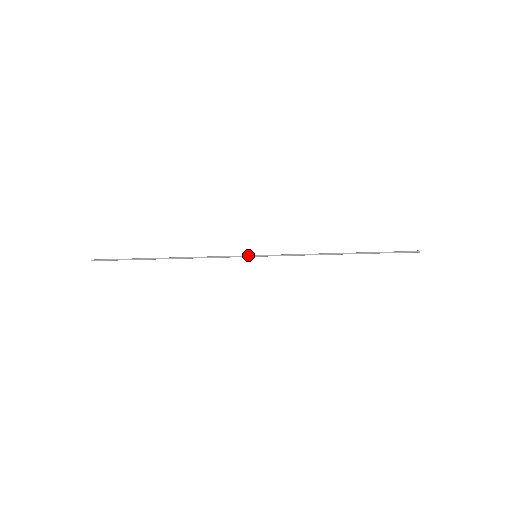
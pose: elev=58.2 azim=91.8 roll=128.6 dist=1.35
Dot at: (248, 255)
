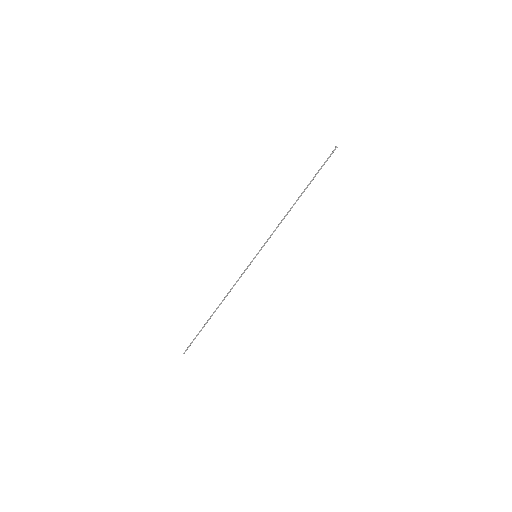
Dot at: (252, 261)
